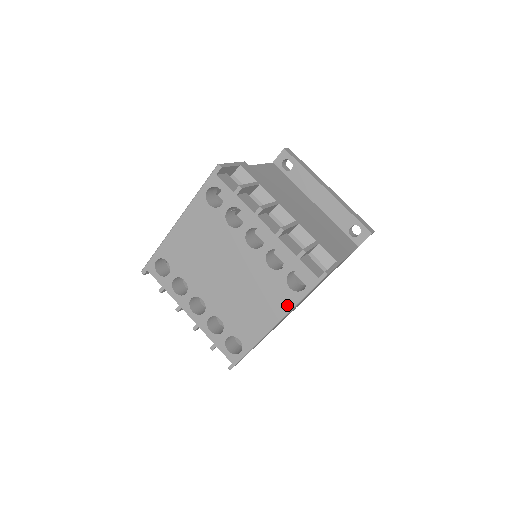
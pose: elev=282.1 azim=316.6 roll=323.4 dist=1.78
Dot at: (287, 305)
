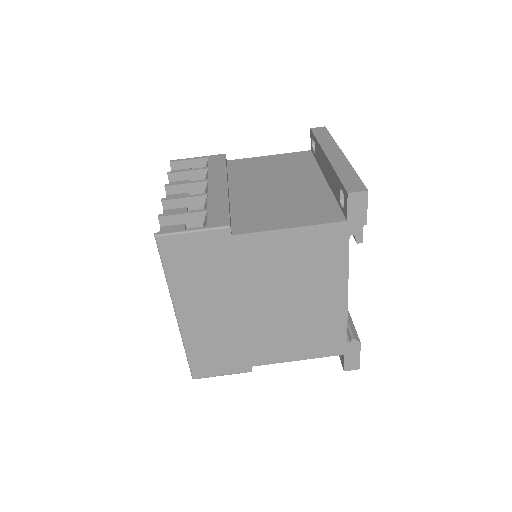
Dot at: occluded
